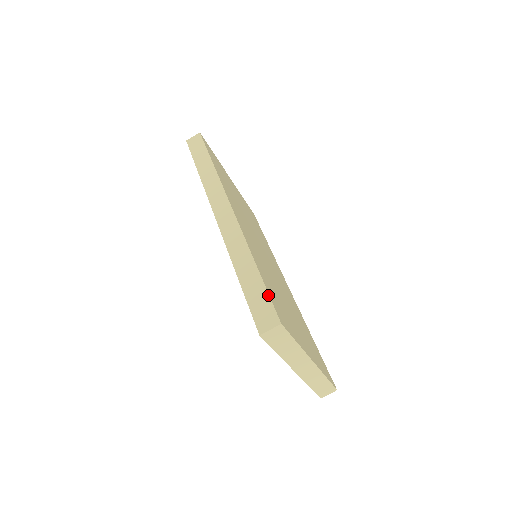
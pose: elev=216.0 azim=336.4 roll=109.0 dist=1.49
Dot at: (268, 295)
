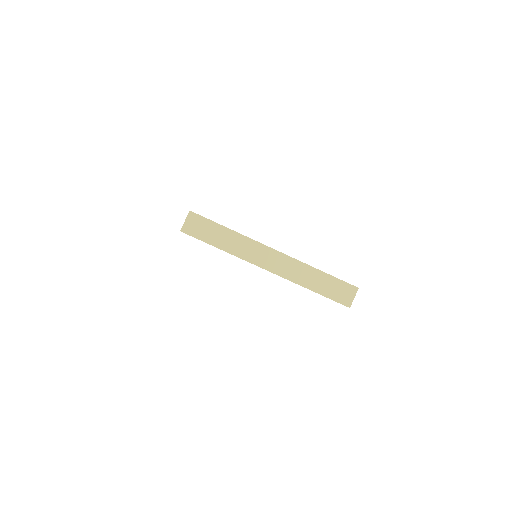
Dot at: occluded
